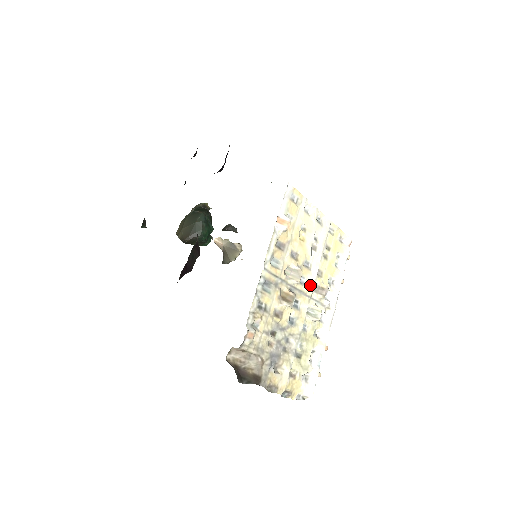
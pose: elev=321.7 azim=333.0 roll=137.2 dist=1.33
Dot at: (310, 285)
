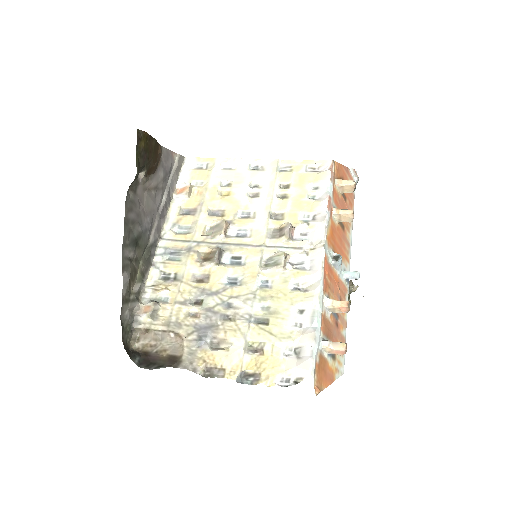
Dot at: (259, 233)
